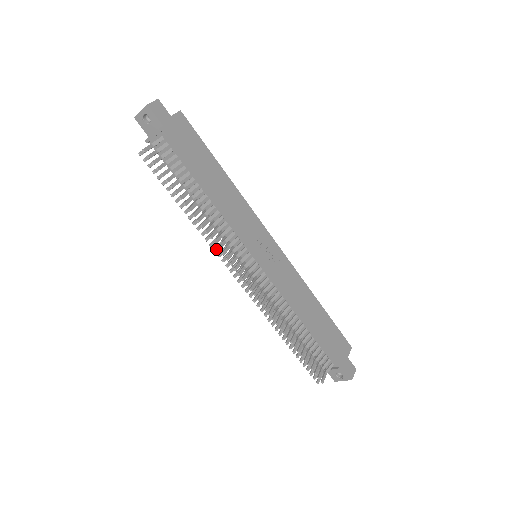
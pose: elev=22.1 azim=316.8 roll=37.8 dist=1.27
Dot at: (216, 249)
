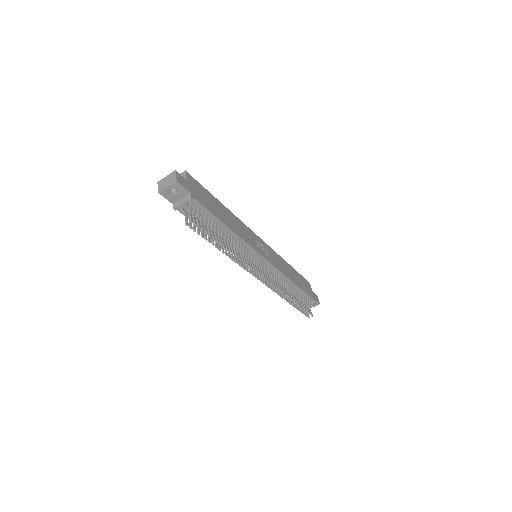
Dot at: (245, 267)
